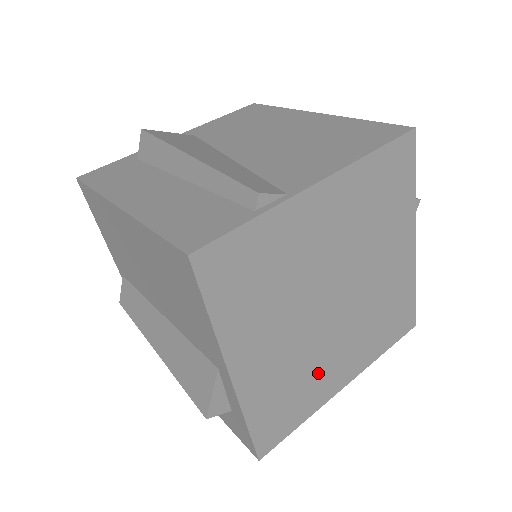
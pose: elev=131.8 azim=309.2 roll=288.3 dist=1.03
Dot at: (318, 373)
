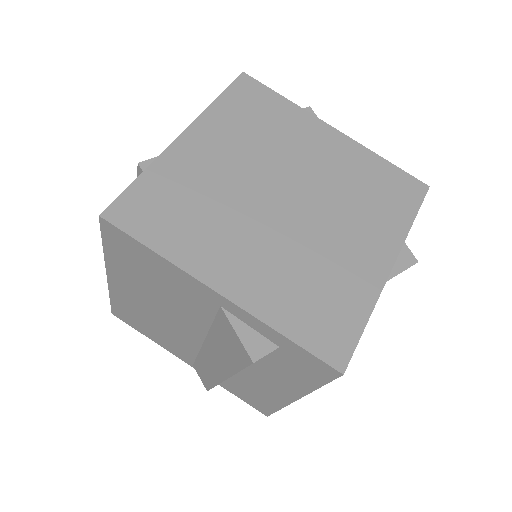
Dot at: (335, 264)
